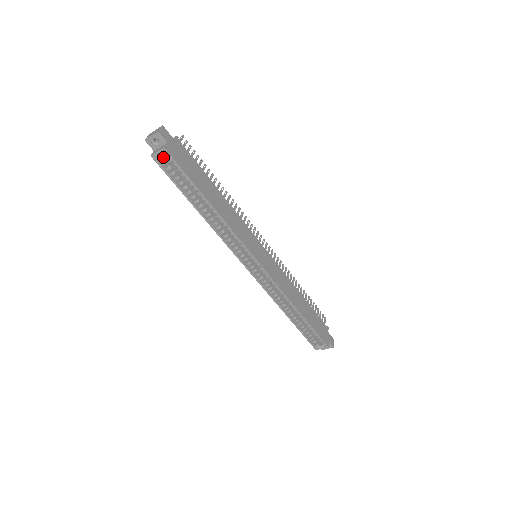
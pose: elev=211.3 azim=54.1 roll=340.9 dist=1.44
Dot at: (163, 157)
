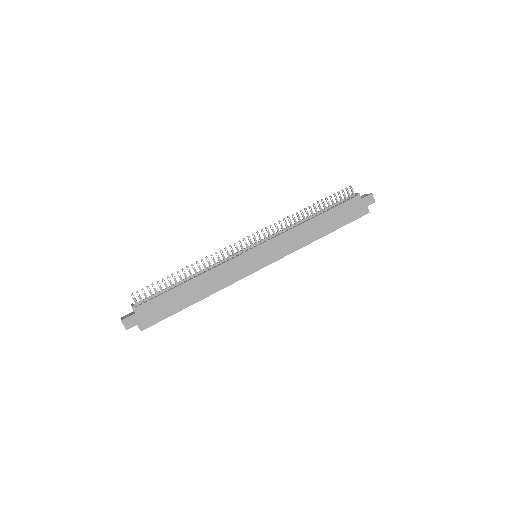
Dot at: occluded
